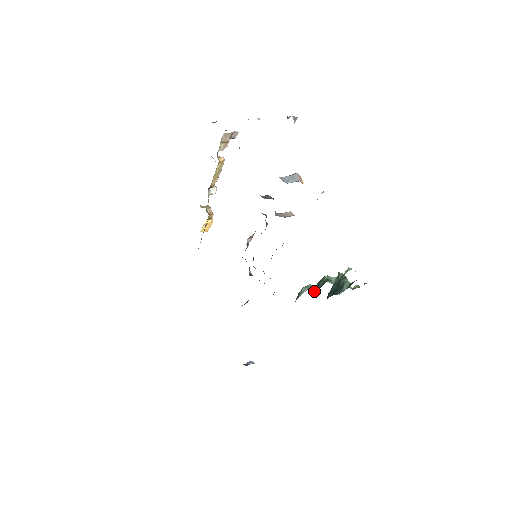
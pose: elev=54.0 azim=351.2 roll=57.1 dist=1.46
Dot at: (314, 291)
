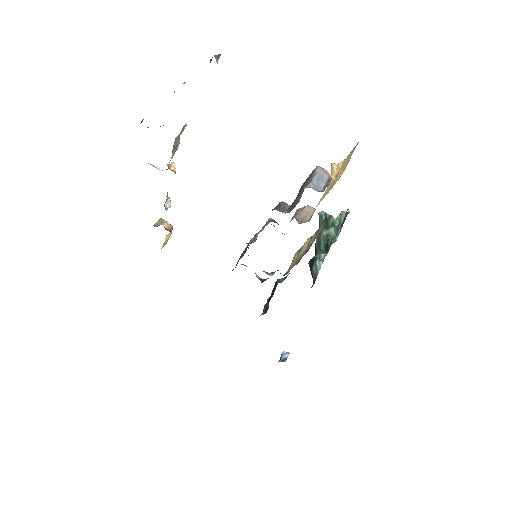
Dot at: (317, 253)
